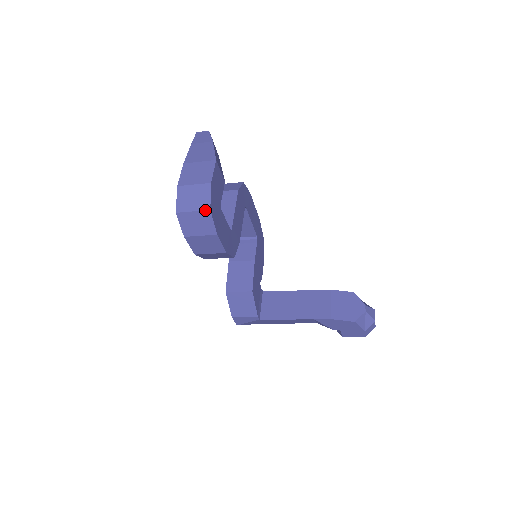
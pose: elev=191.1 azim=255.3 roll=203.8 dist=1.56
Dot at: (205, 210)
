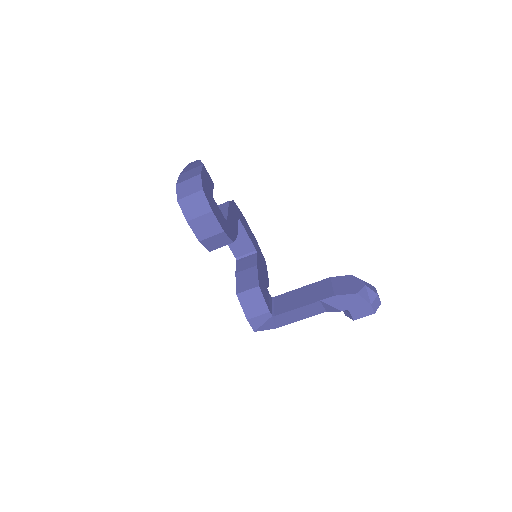
Dot at: (199, 191)
